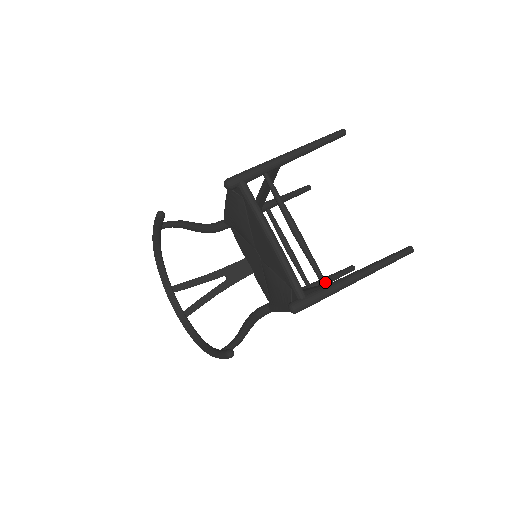
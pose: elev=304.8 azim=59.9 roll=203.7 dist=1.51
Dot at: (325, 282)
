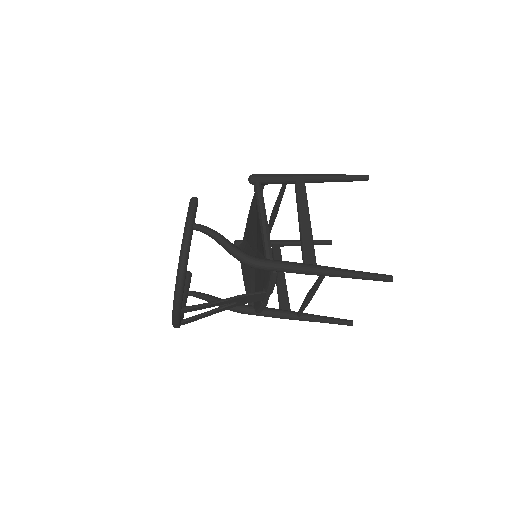
Dot at: occluded
